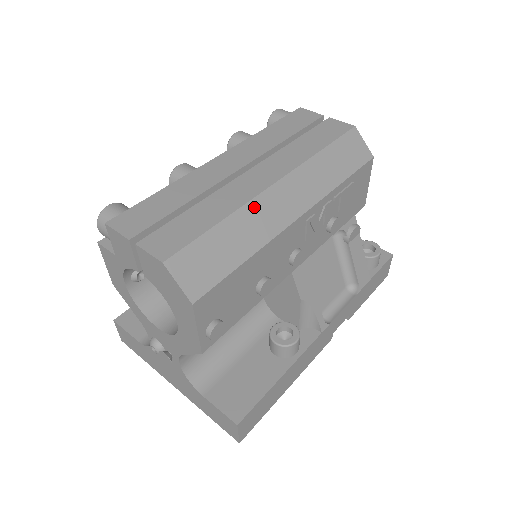
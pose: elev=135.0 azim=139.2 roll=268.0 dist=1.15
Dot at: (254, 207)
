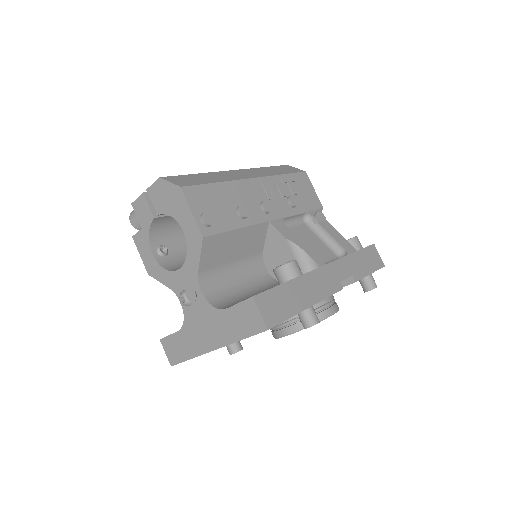
Dot at: (219, 173)
